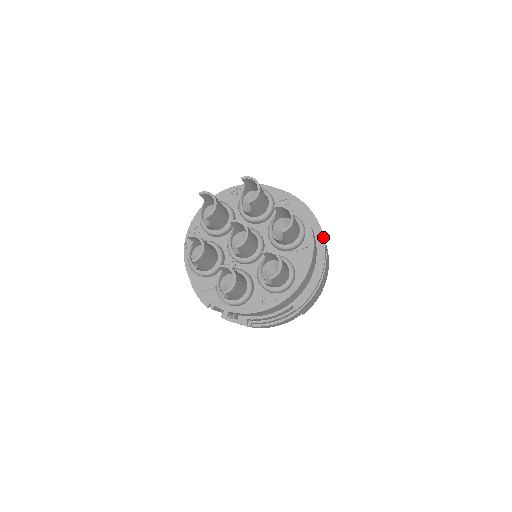
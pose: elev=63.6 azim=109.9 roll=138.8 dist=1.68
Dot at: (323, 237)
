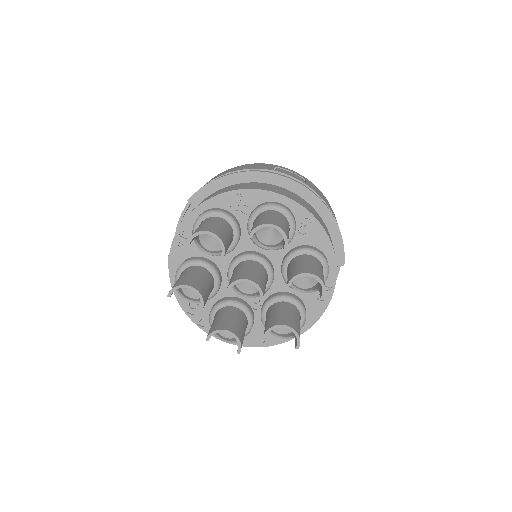
Dot at: (297, 183)
